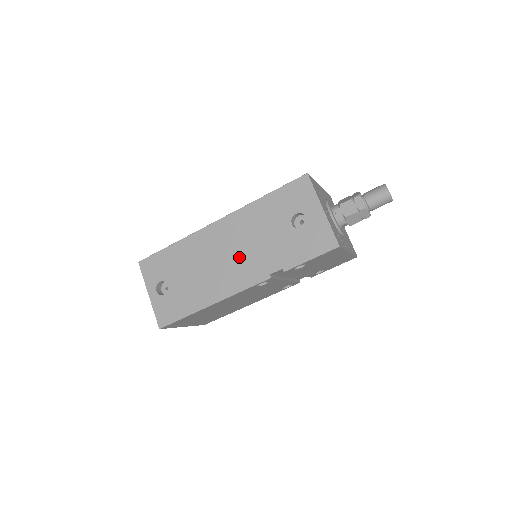
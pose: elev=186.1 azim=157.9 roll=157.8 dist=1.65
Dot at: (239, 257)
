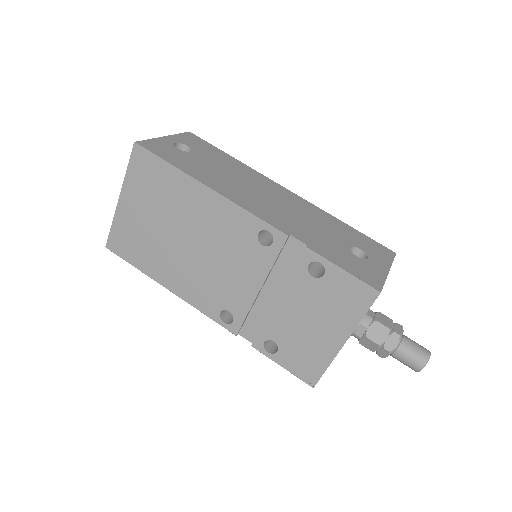
Dot at: (277, 207)
